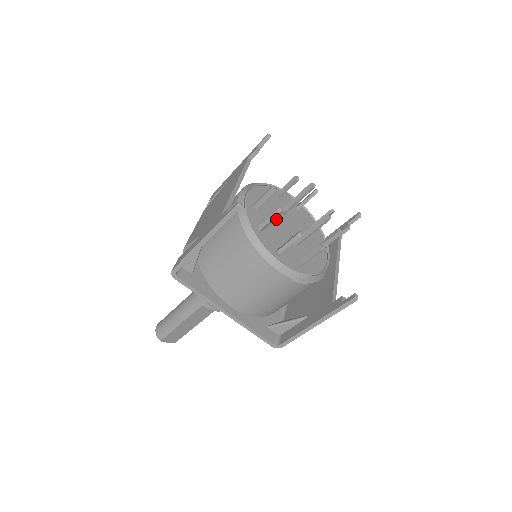
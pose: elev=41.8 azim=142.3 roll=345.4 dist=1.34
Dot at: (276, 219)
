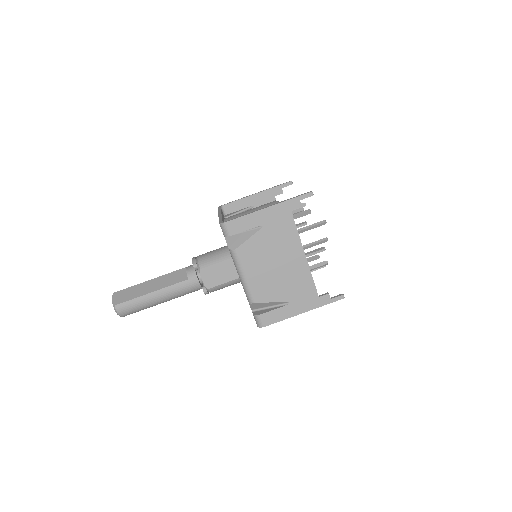
Dot at: occluded
